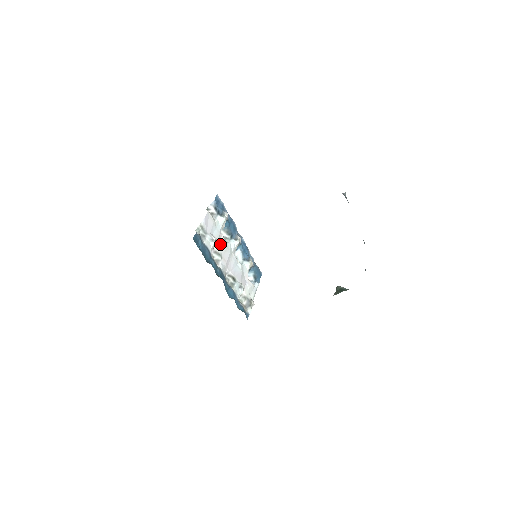
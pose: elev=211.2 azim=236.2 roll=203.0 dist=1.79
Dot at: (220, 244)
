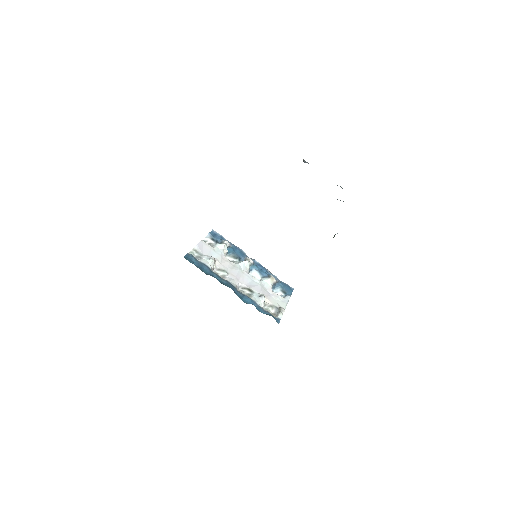
Dot at: (224, 264)
